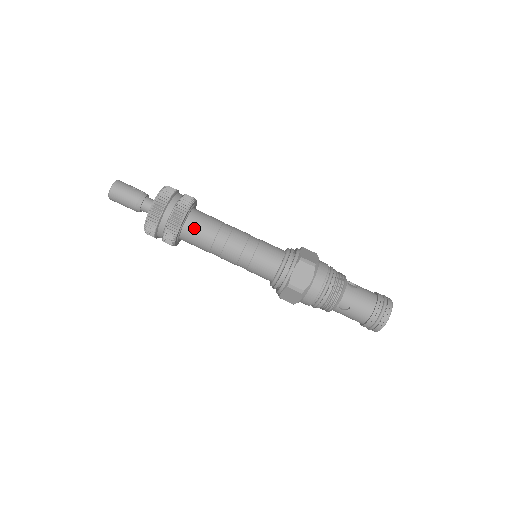
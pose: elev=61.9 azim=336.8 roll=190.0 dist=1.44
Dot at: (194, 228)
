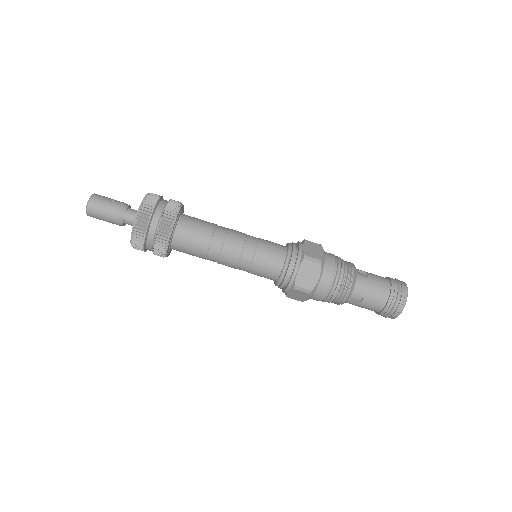
Dot at: (185, 238)
